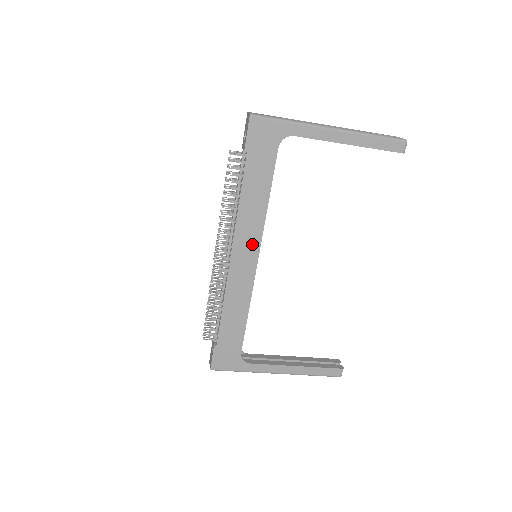
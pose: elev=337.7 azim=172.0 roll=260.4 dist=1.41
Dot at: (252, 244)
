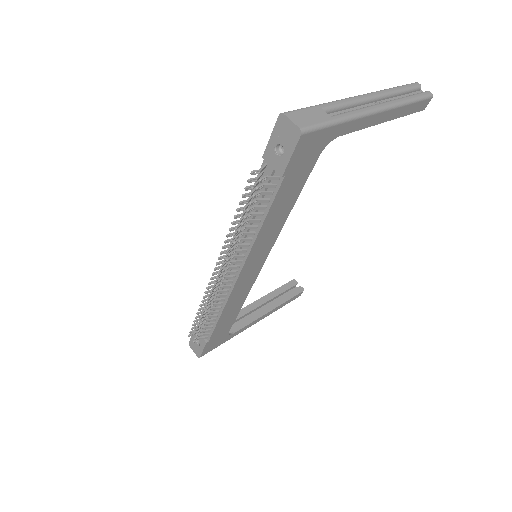
Dot at: (262, 255)
